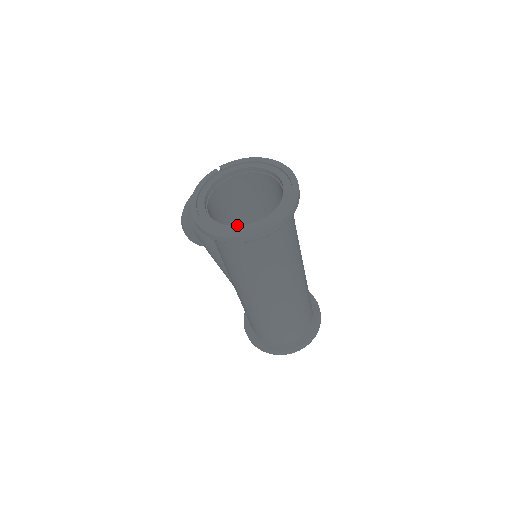
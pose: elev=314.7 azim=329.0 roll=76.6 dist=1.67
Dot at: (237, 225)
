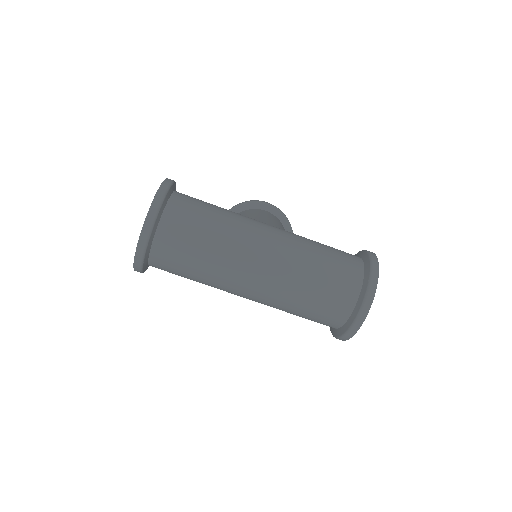
Dot at: occluded
